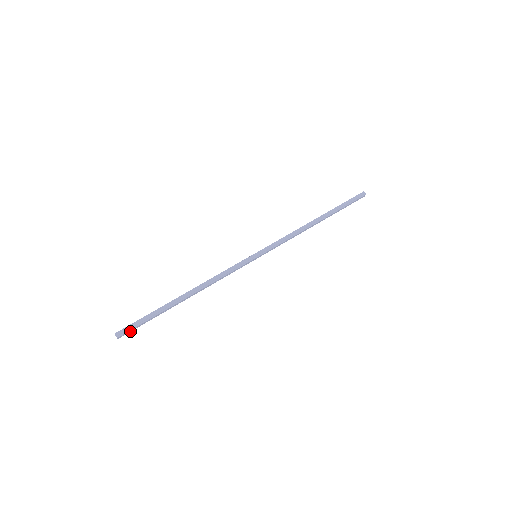
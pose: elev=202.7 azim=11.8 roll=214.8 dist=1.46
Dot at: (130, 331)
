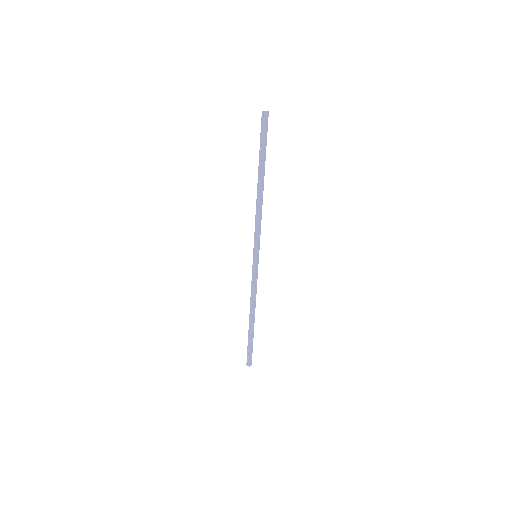
Dot at: (249, 356)
